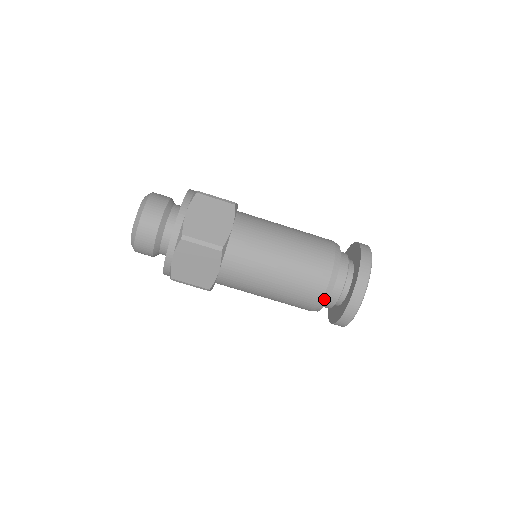
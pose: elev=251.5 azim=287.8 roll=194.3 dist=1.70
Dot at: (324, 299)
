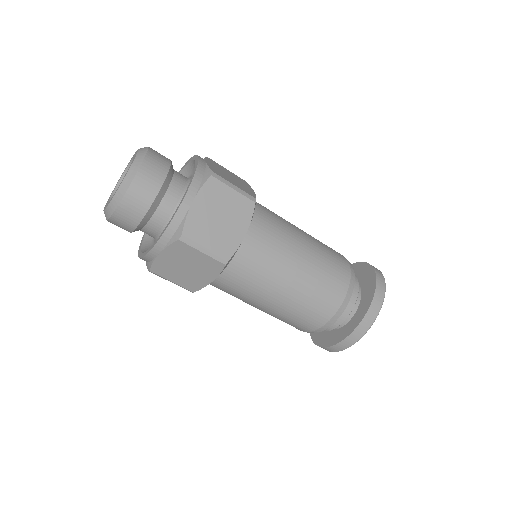
Dot at: (320, 329)
